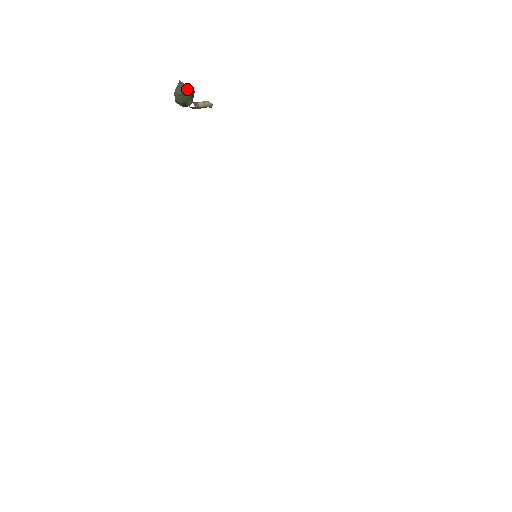
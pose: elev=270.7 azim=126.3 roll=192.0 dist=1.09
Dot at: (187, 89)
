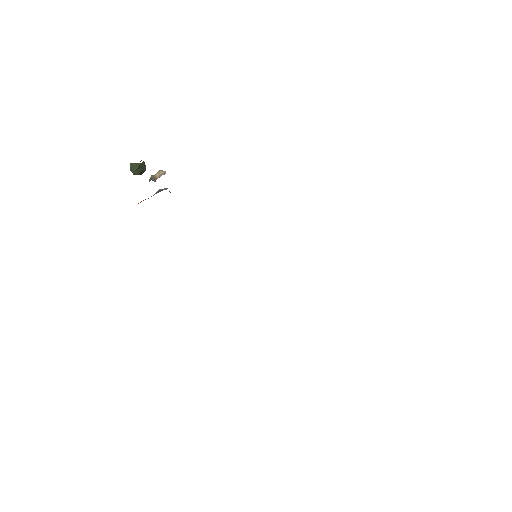
Dot at: (138, 165)
